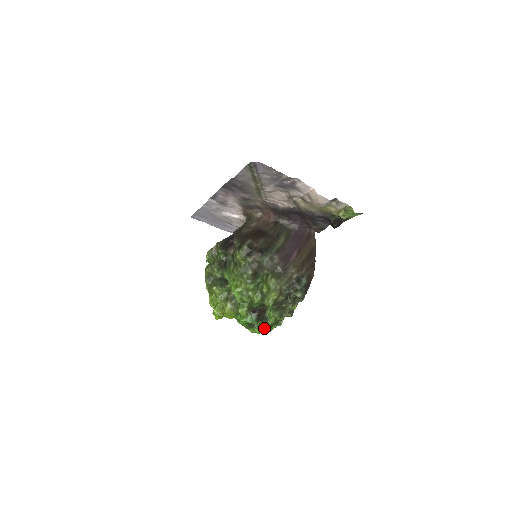
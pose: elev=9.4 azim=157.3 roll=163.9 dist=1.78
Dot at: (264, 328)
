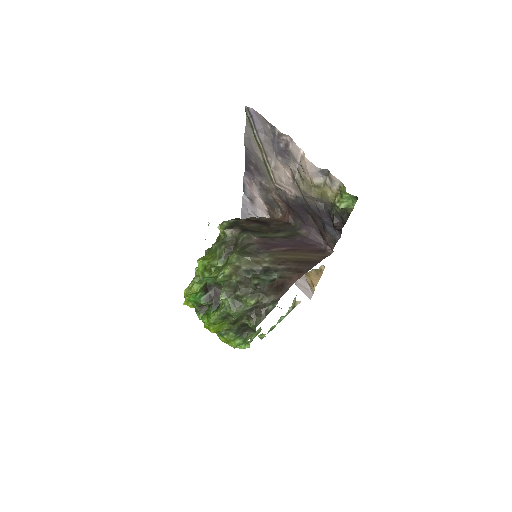
Dot at: (211, 316)
